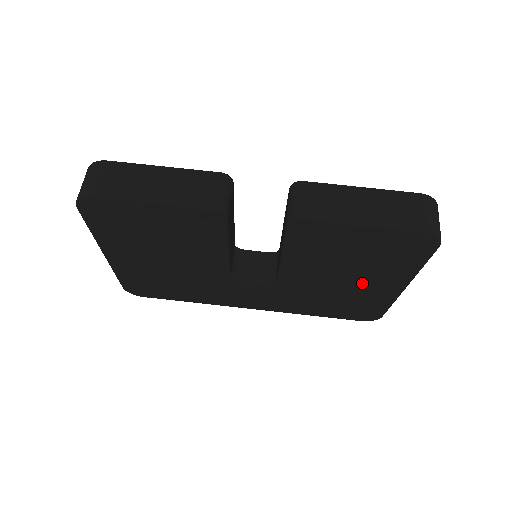
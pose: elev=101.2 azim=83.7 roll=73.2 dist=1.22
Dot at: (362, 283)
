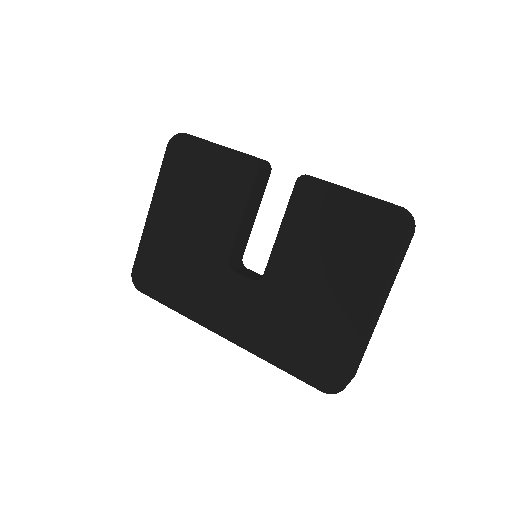
Dot at: (337, 293)
